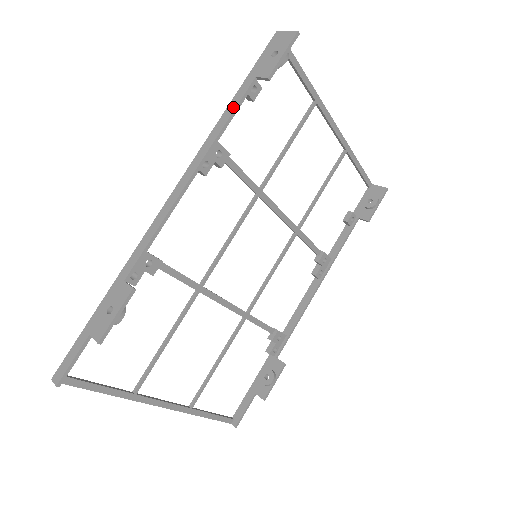
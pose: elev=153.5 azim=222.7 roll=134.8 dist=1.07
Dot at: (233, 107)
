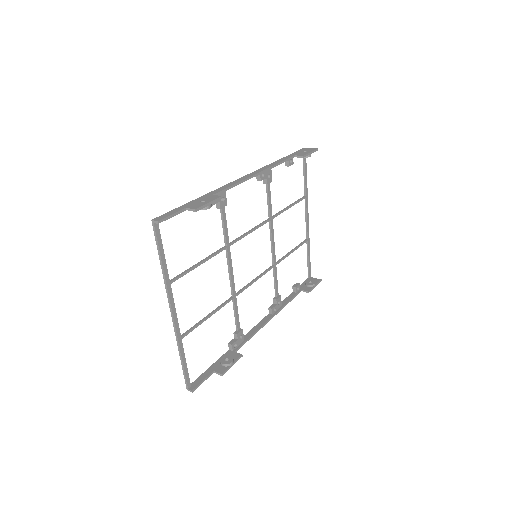
Dot at: (282, 160)
